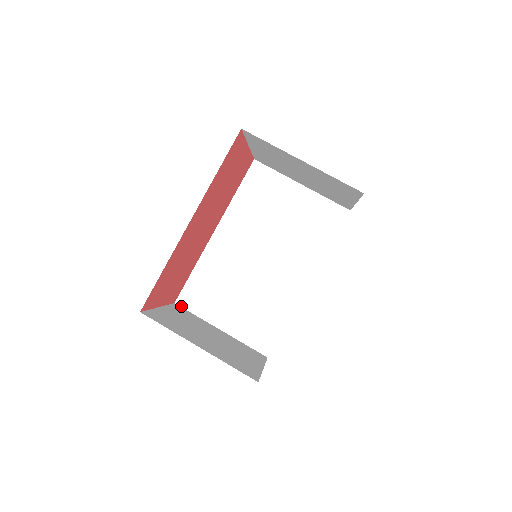
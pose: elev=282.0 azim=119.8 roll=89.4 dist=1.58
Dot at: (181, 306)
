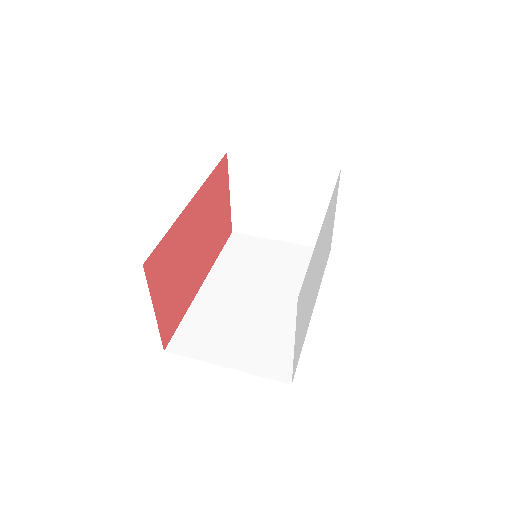
Dot at: (173, 352)
